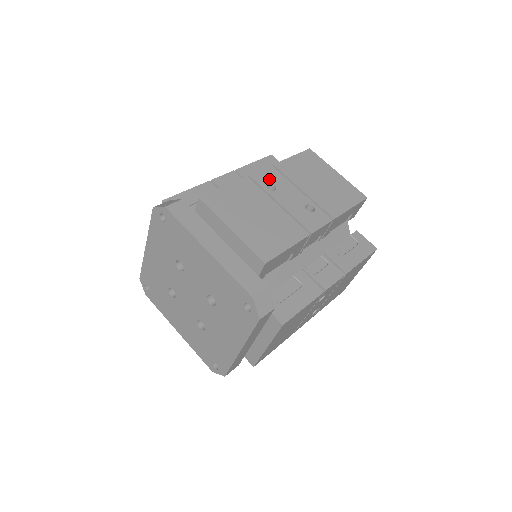
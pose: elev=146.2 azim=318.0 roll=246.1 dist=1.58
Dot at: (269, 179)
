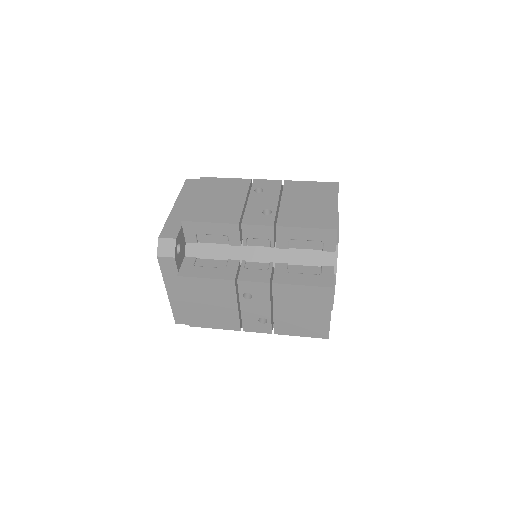
Dot at: (265, 186)
